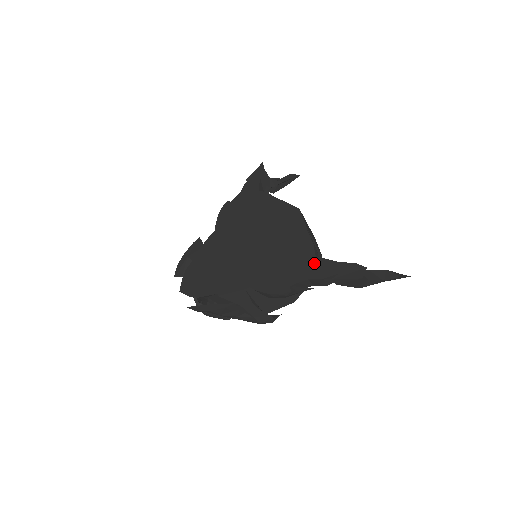
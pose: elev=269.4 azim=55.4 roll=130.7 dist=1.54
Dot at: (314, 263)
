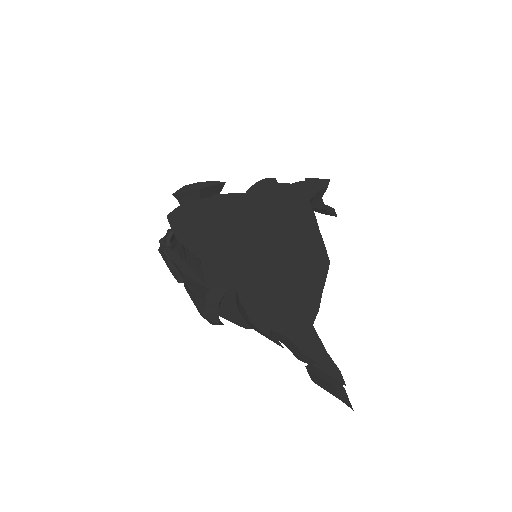
Dot at: (307, 330)
